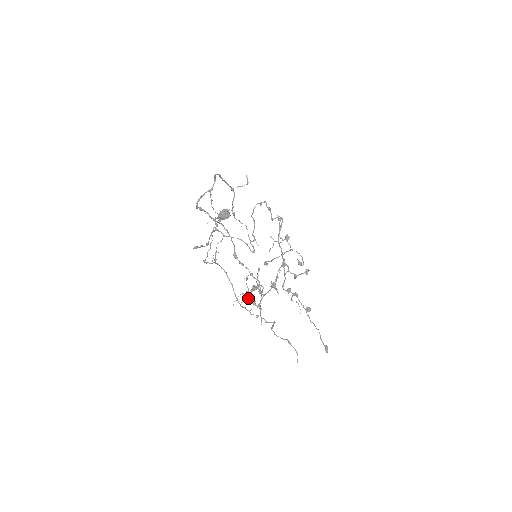
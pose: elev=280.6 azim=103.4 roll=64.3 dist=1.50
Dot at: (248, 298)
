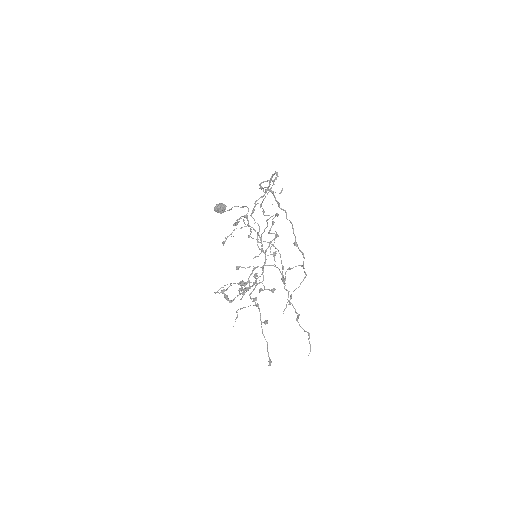
Dot at: occluded
